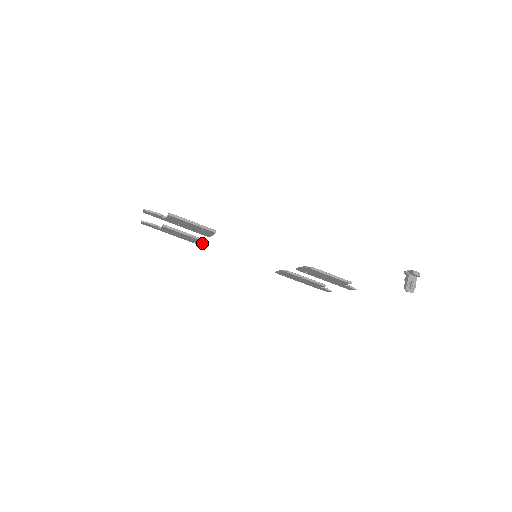
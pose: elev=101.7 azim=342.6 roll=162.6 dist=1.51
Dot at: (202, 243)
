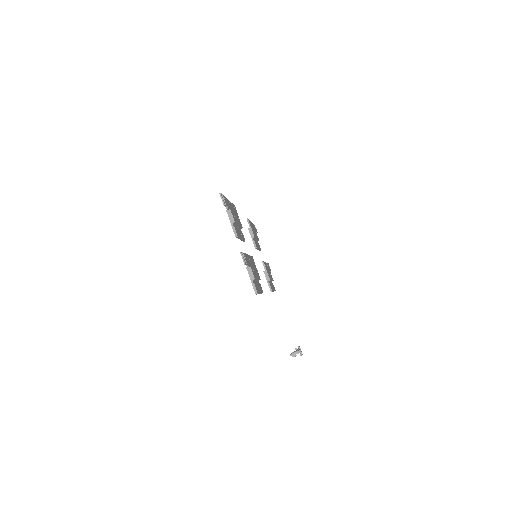
Dot at: occluded
